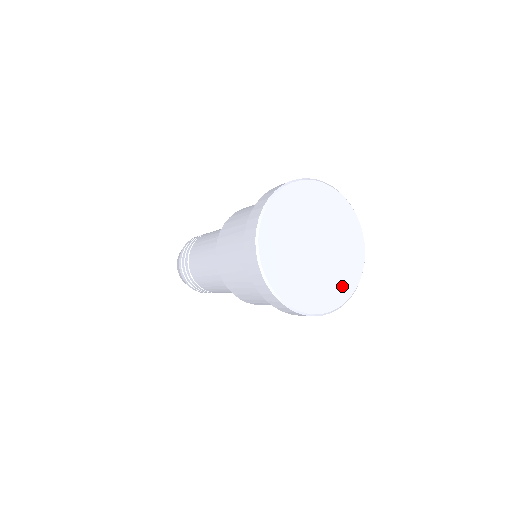
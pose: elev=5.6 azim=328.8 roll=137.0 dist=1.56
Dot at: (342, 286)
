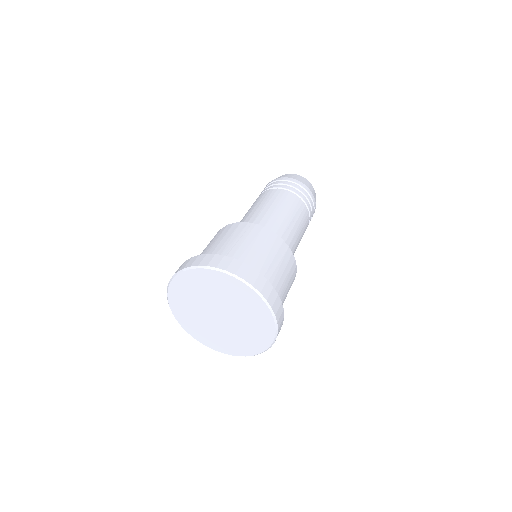
Dot at: (262, 328)
